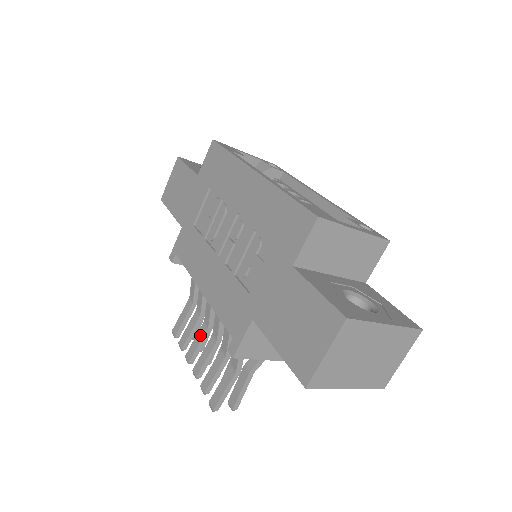
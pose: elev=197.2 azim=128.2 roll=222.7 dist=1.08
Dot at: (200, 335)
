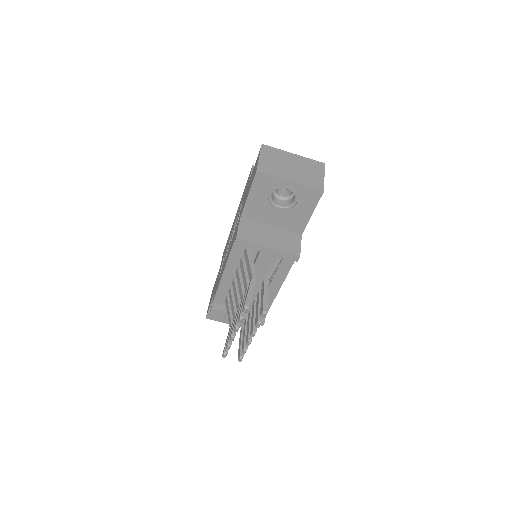
Dot at: (236, 317)
